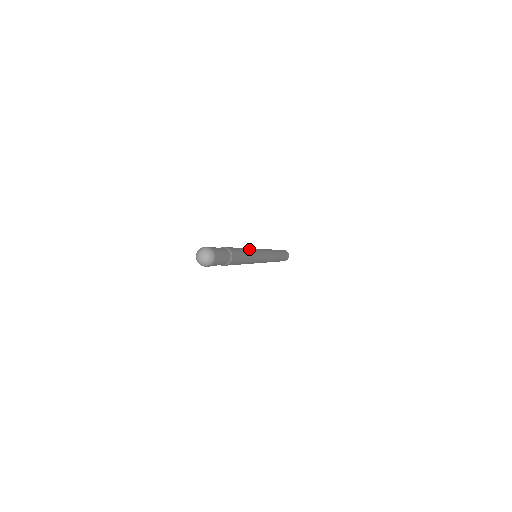
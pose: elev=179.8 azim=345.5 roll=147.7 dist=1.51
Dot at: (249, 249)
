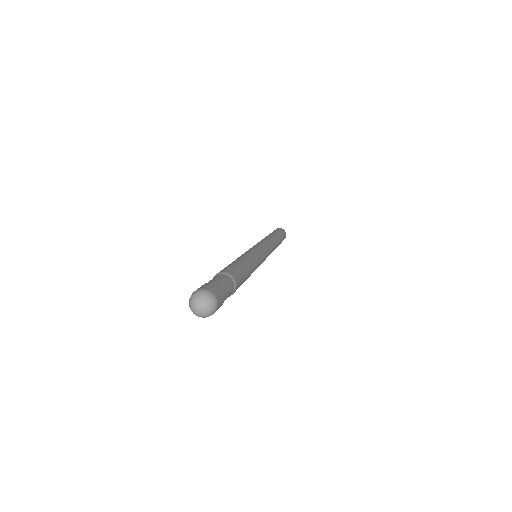
Dot at: (248, 255)
